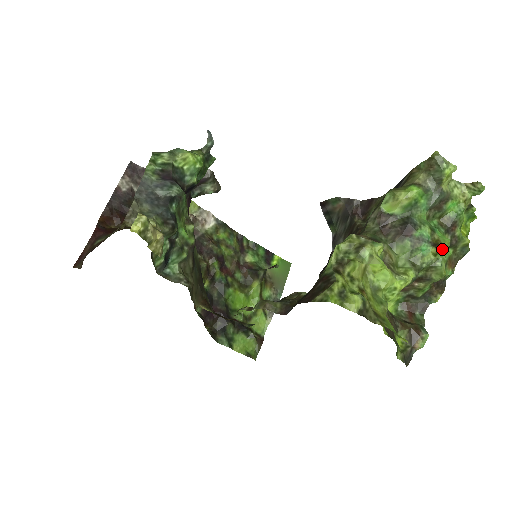
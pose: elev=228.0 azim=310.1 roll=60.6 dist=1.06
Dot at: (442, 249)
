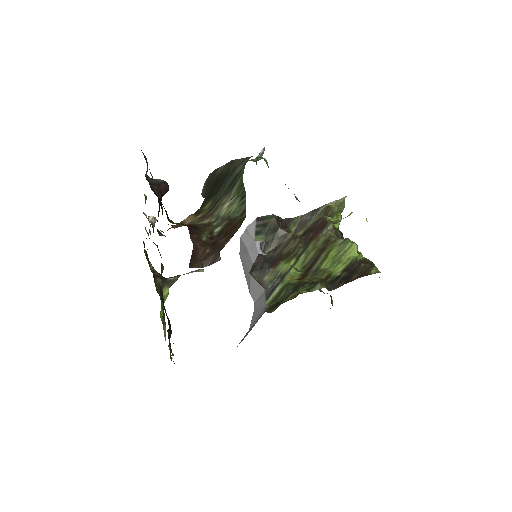
Dot at: occluded
